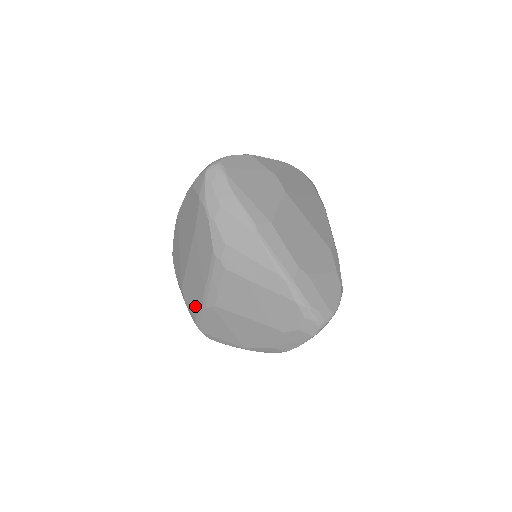
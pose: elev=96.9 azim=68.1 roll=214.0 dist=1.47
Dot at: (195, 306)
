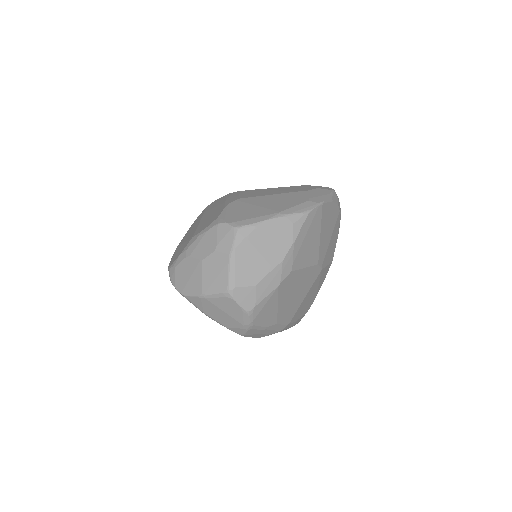
Dot at: (215, 216)
